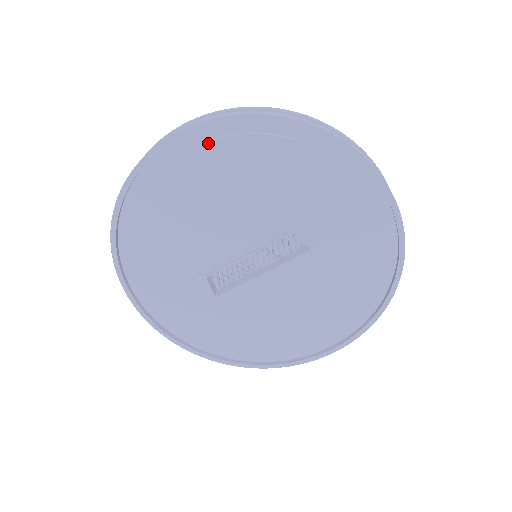
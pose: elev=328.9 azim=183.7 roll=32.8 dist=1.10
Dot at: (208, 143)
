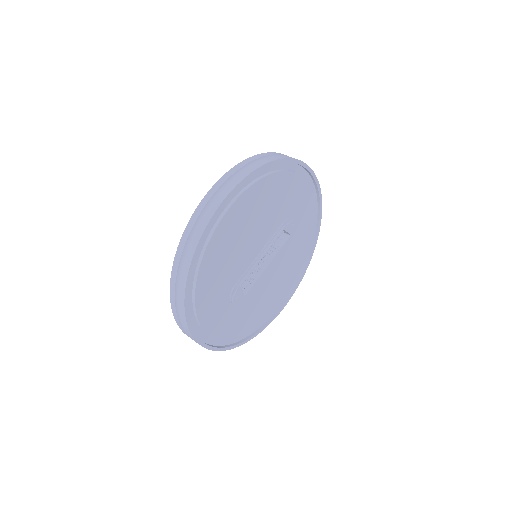
Dot at: (249, 189)
